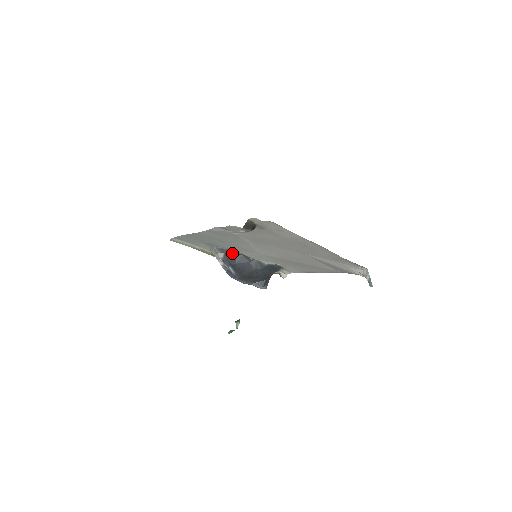
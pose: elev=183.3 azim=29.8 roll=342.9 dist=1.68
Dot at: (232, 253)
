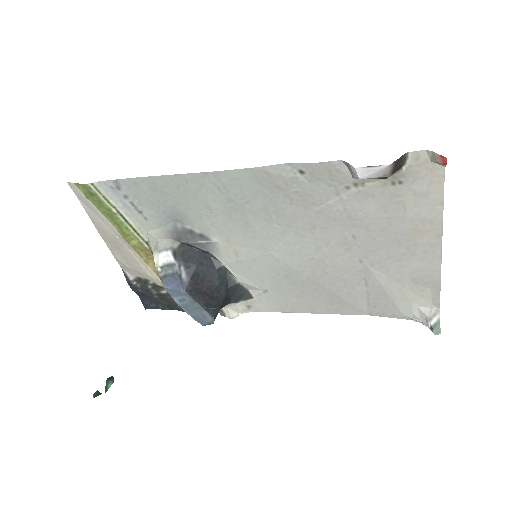
Dot at: (198, 245)
